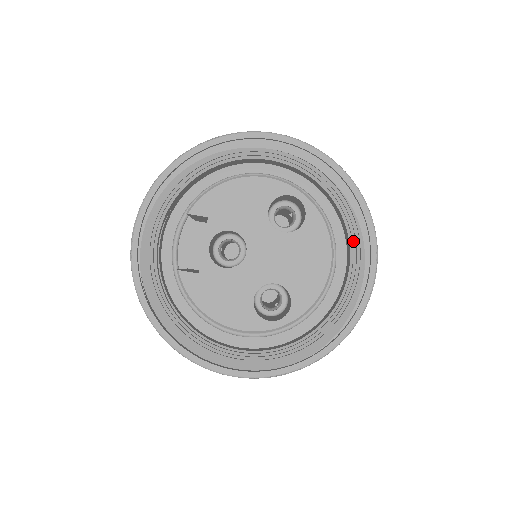
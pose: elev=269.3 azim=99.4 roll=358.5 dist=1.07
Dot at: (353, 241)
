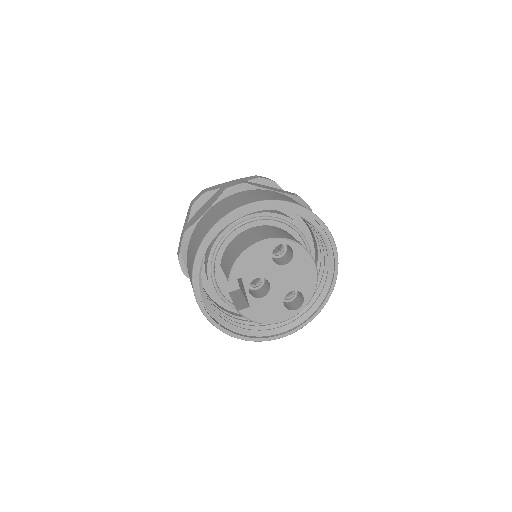
Dot at: (315, 231)
